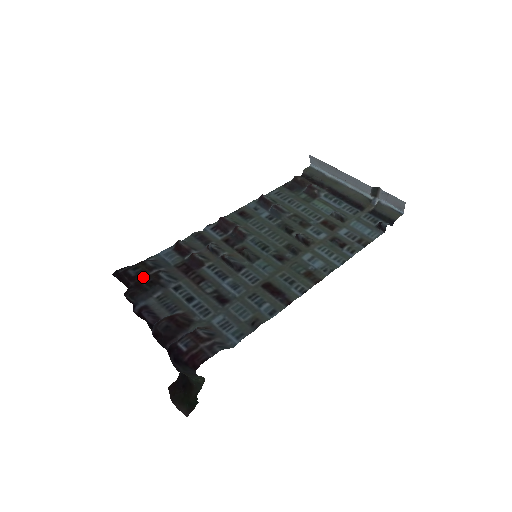
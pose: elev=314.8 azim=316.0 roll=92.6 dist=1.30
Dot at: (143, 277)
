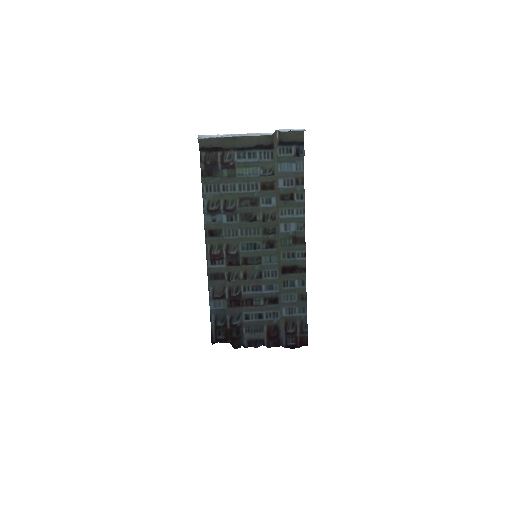
Dot at: (229, 333)
